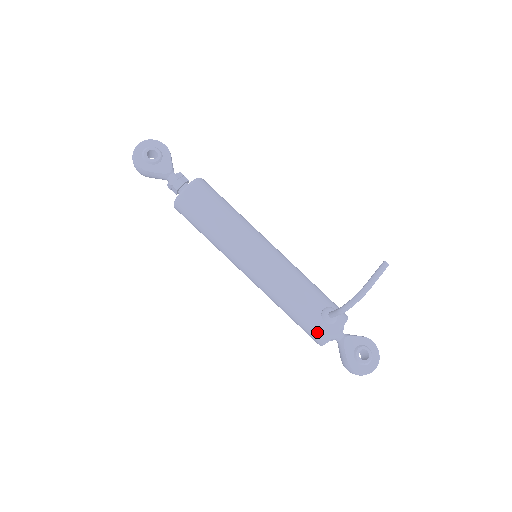
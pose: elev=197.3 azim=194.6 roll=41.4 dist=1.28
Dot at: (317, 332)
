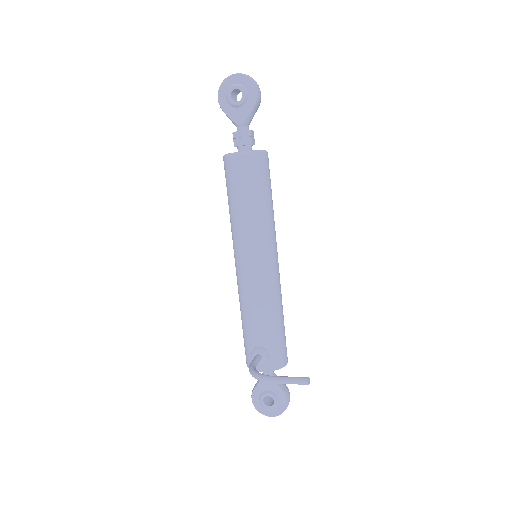
Dot at: (246, 353)
